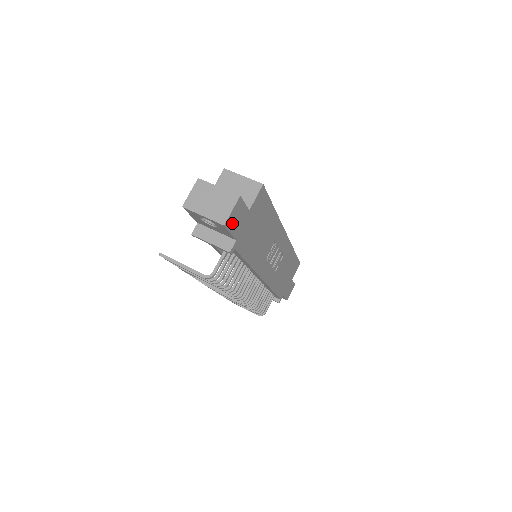
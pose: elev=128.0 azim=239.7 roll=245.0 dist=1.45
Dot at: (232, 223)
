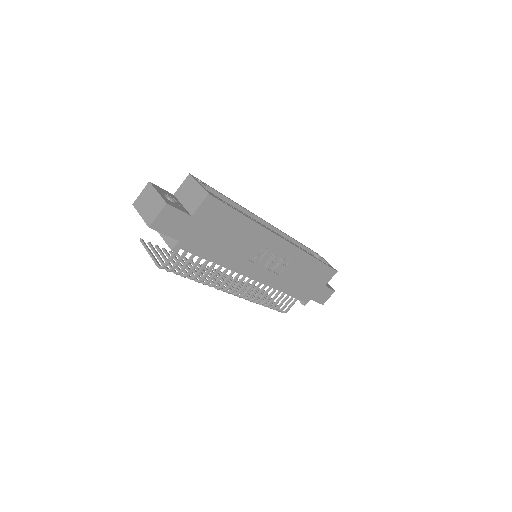
Dot at: (164, 226)
